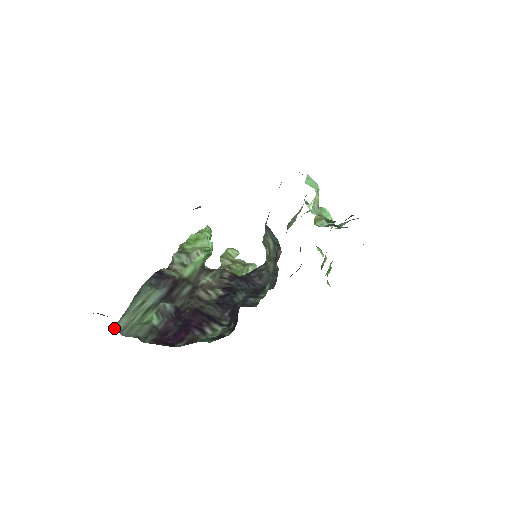
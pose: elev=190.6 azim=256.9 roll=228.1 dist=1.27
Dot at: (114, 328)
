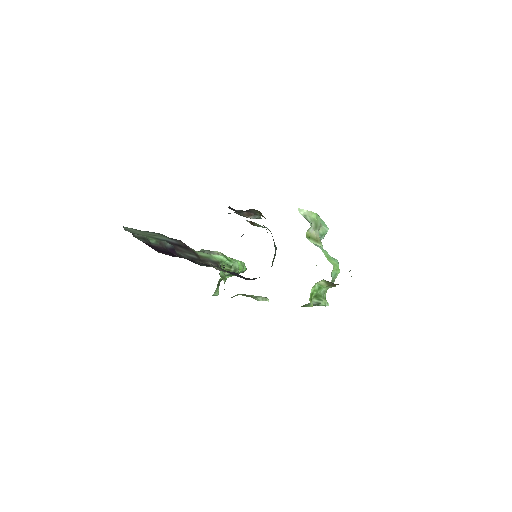
Dot at: occluded
